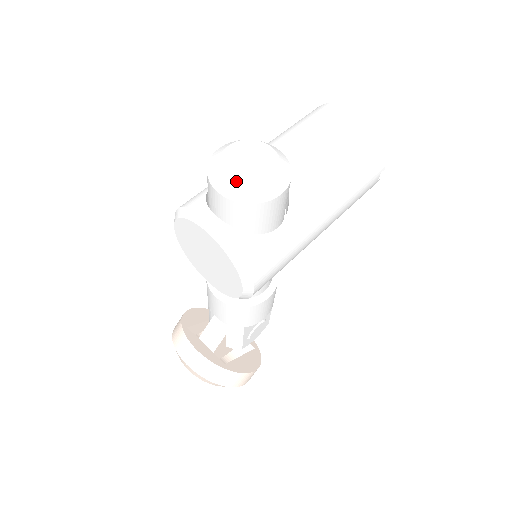
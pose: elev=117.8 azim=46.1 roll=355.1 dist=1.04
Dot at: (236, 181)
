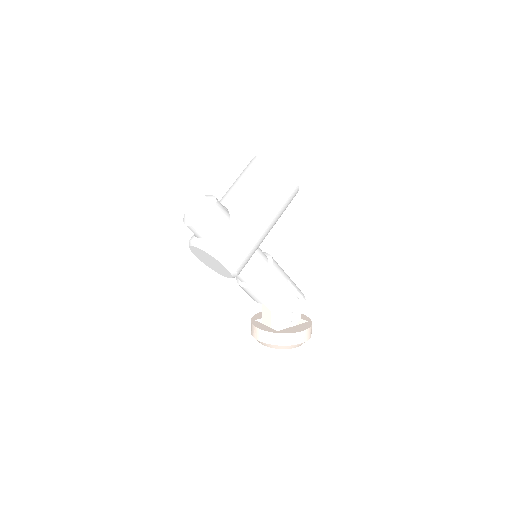
Dot at: (190, 217)
